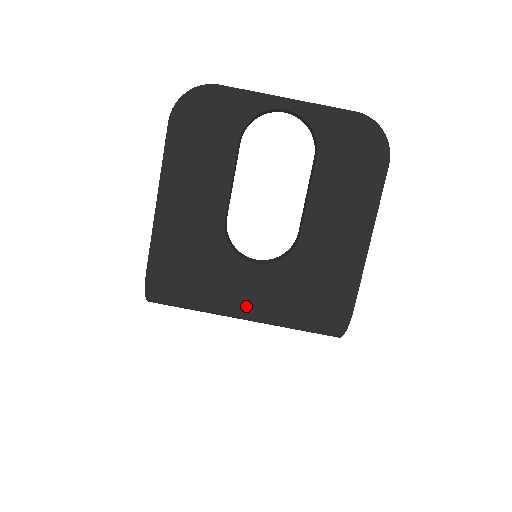
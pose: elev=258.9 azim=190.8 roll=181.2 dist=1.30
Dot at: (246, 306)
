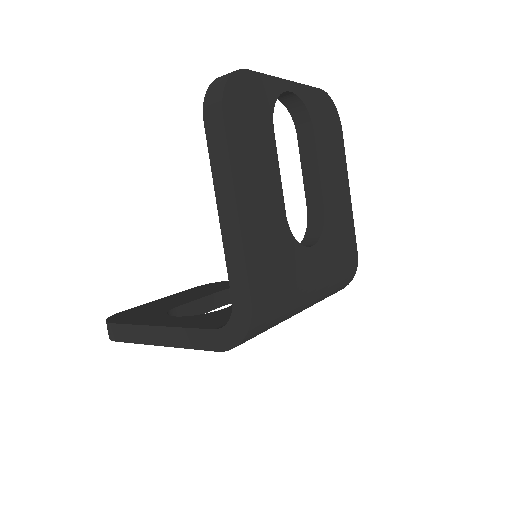
Dot at: (313, 293)
